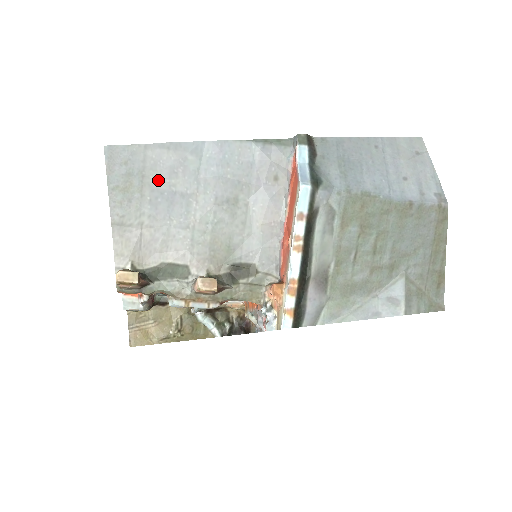
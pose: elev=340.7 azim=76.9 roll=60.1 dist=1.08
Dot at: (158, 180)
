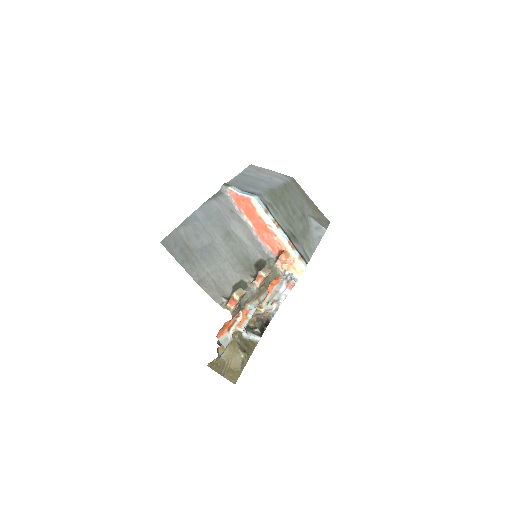
Dot at: (195, 244)
